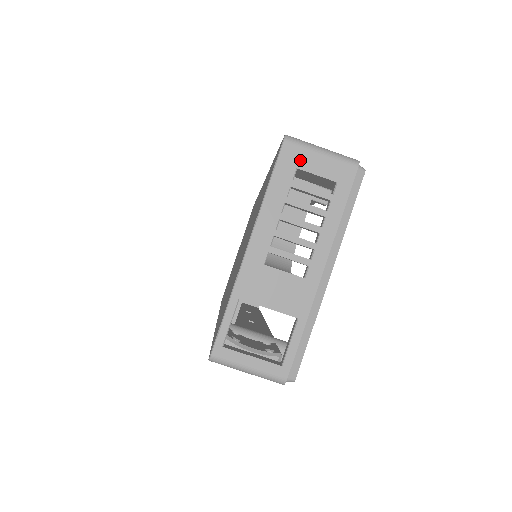
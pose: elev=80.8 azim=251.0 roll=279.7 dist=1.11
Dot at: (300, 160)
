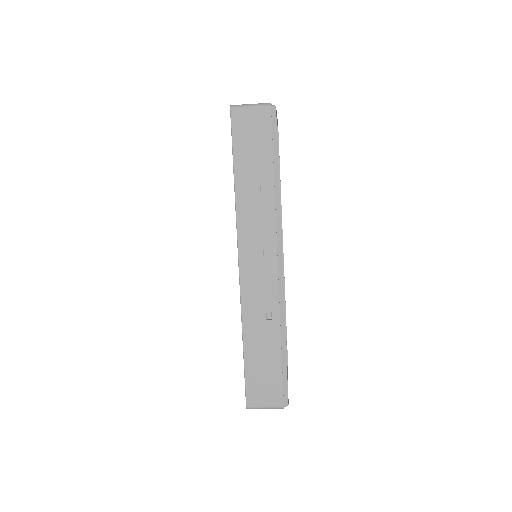
Dot at: occluded
